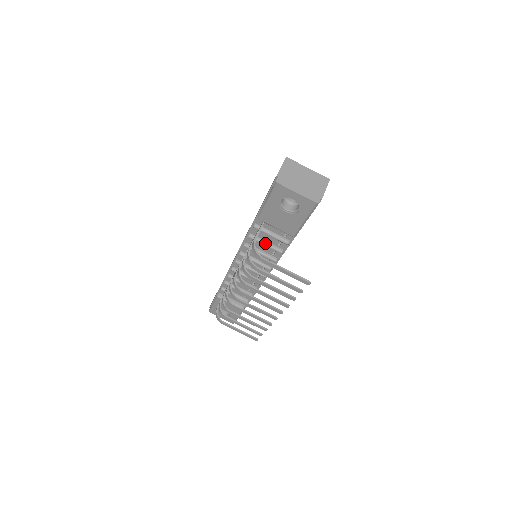
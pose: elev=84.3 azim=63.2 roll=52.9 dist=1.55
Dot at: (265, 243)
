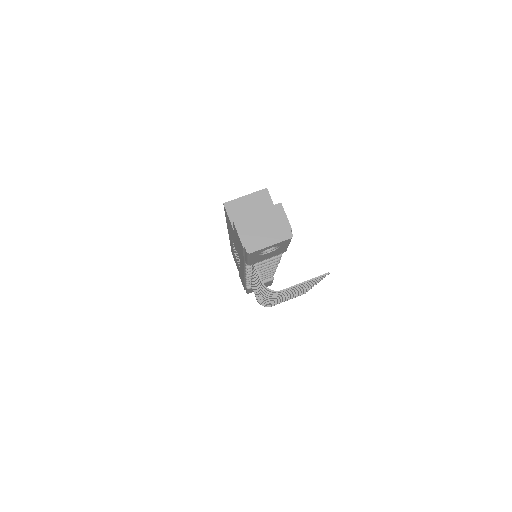
Dot at: (263, 262)
